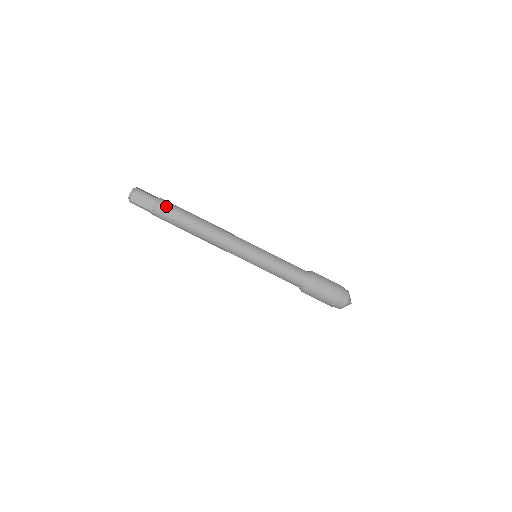
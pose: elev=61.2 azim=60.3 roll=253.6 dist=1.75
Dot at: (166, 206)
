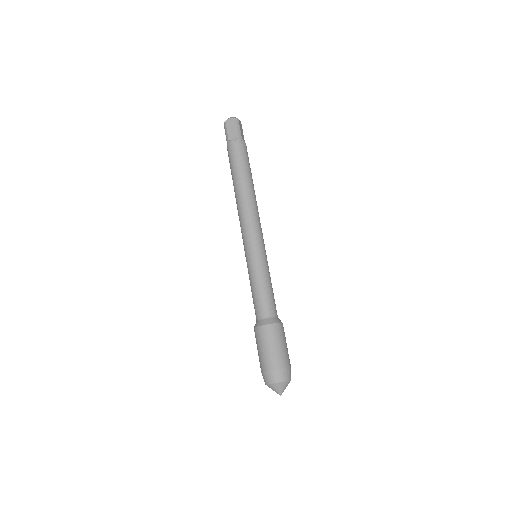
Dot at: (241, 147)
